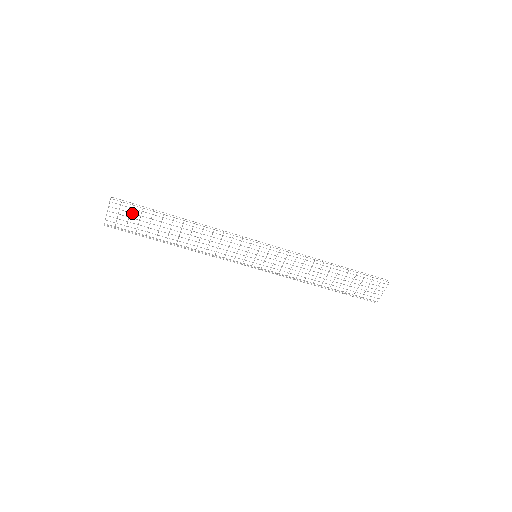
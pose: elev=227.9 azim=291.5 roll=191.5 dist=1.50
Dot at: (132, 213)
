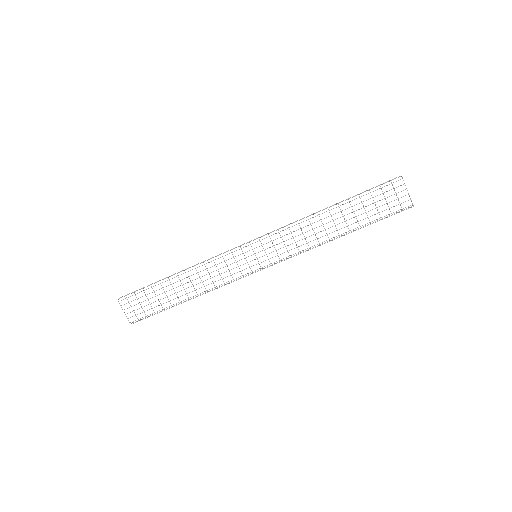
Dot at: occluded
